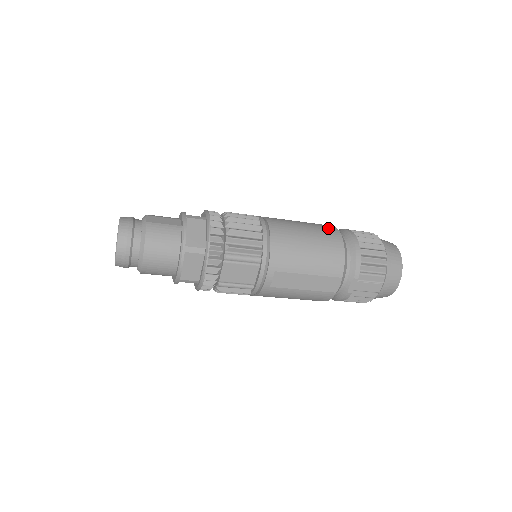
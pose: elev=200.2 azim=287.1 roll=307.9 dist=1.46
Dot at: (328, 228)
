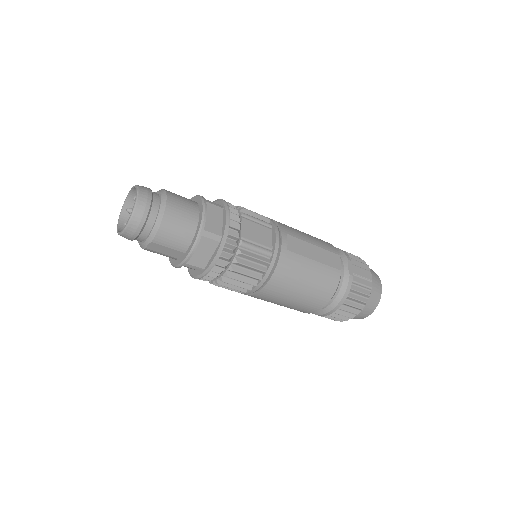
Dot at: occluded
